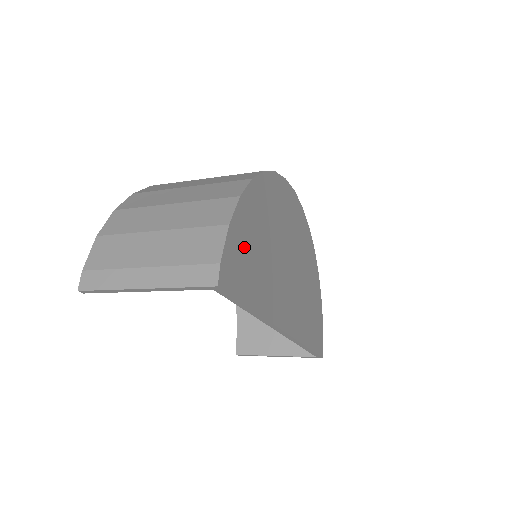
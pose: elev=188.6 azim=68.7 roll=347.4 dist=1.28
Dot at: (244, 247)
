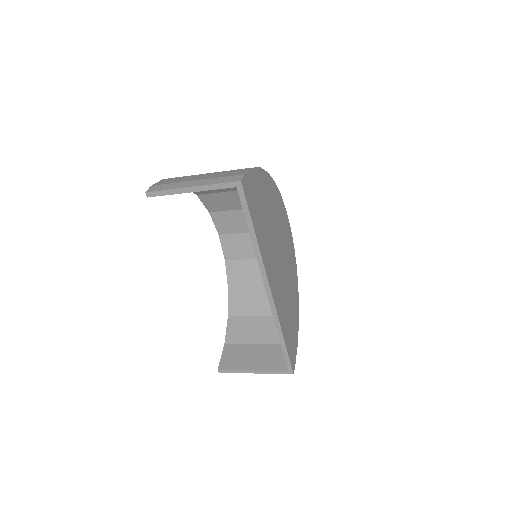
Dot at: (257, 193)
